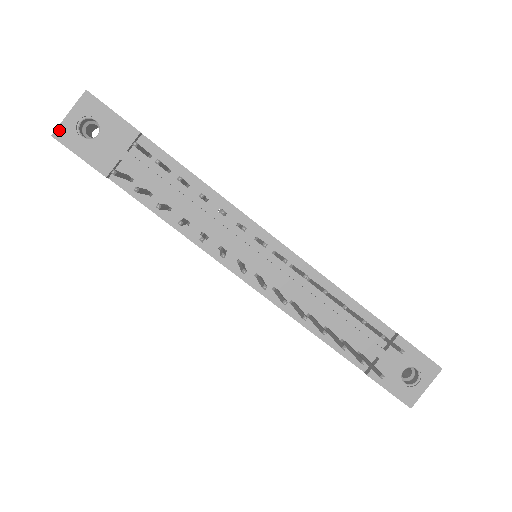
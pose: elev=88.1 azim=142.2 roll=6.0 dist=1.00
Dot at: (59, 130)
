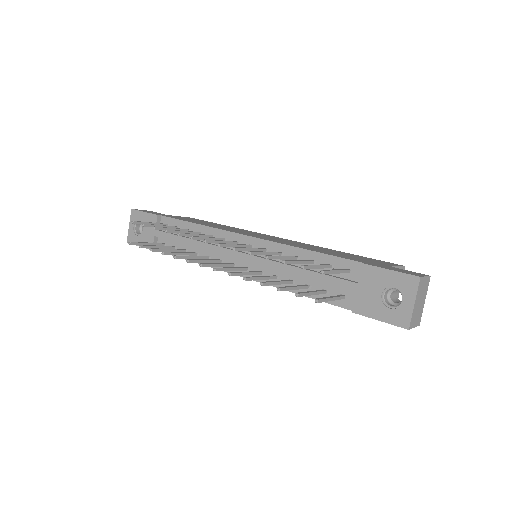
Dot at: (128, 237)
